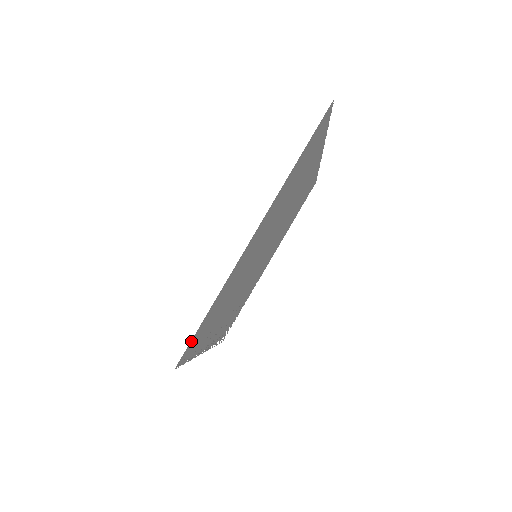
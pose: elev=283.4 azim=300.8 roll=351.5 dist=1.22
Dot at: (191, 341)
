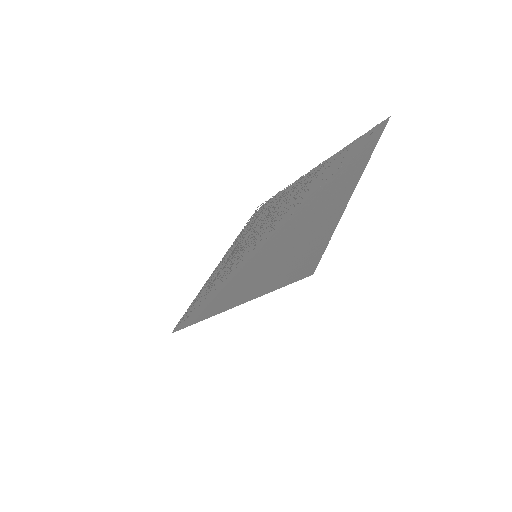
Dot at: (181, 328)
